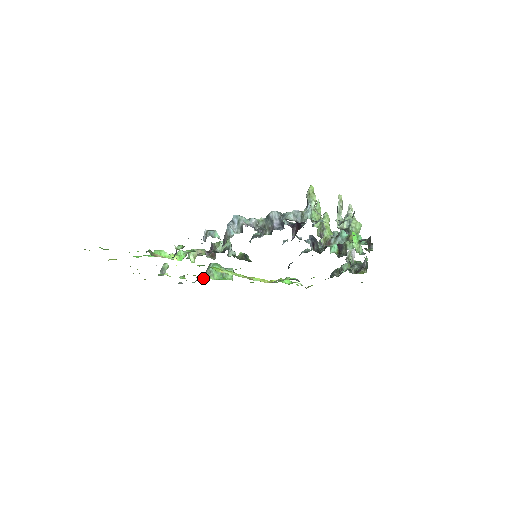
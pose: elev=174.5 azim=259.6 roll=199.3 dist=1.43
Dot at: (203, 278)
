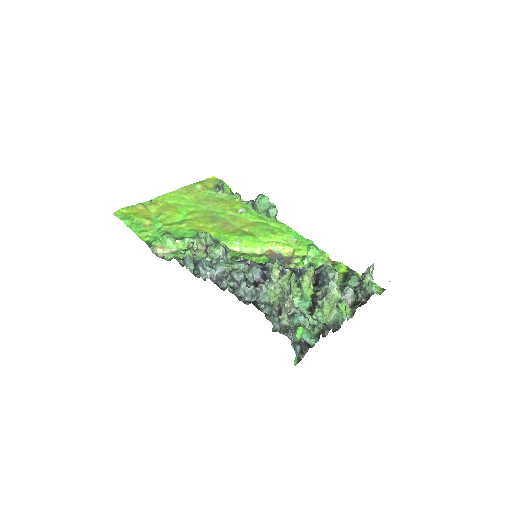
Dot at: (253, 204)
